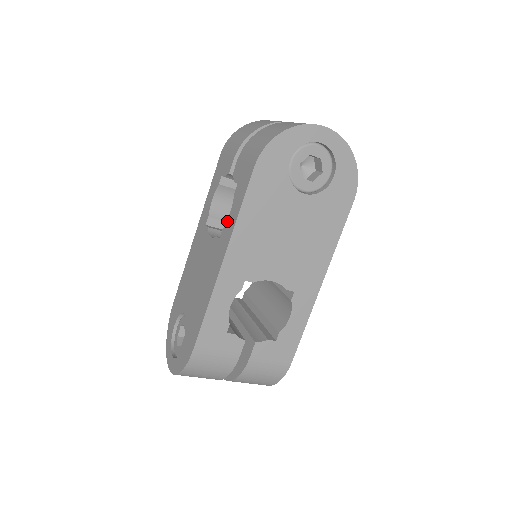
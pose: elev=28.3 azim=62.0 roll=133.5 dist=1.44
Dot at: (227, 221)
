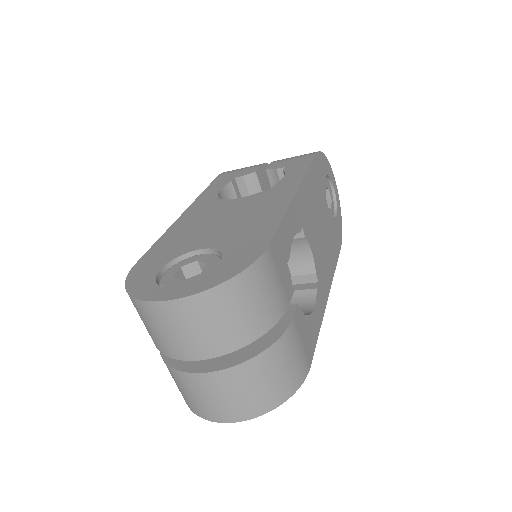
Dot at: (282, 179)
